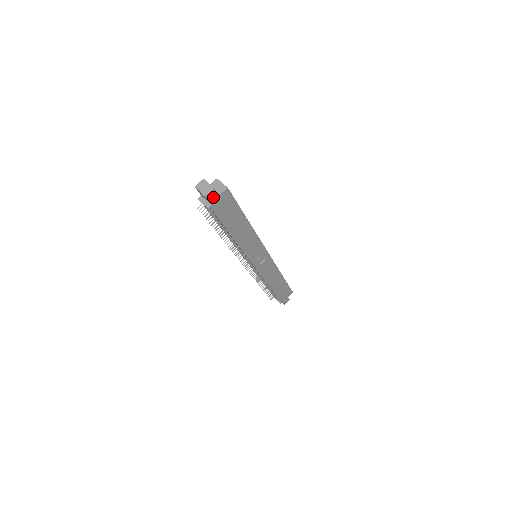
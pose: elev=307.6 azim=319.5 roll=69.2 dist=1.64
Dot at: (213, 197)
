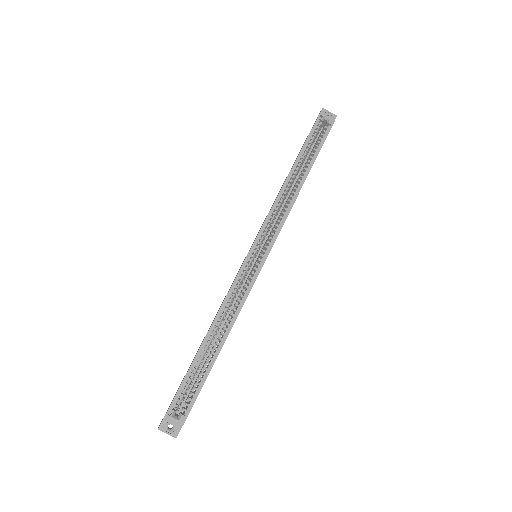
Dot at: (181, 427)
